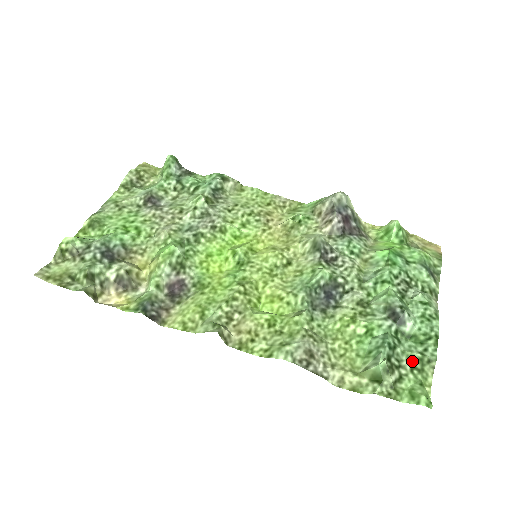
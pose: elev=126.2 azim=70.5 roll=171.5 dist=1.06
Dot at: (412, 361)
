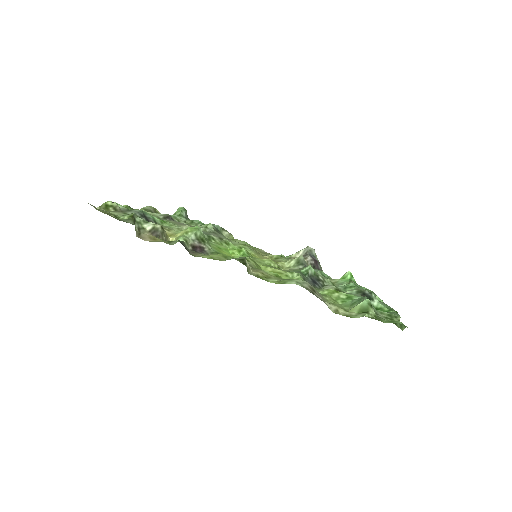
Dot at: (384, 314)
